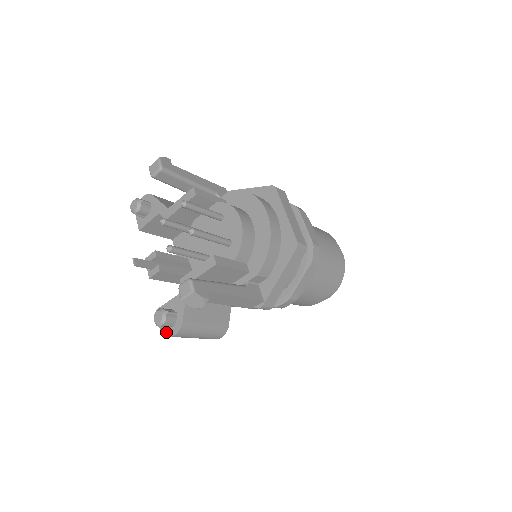
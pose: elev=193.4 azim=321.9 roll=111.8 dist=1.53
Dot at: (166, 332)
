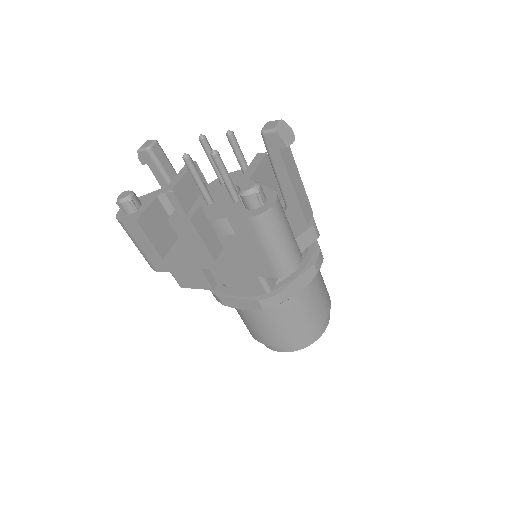
Dot at: (262, 210)
